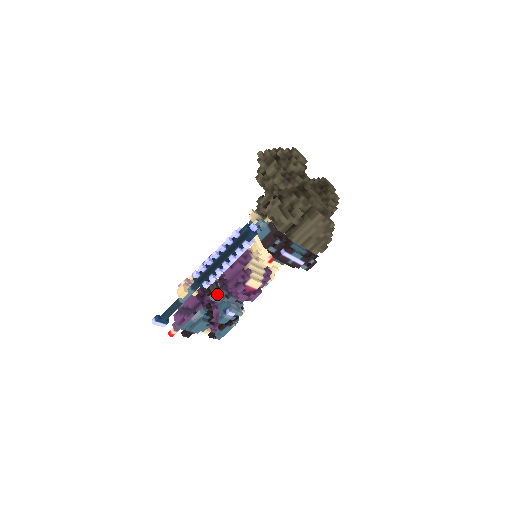
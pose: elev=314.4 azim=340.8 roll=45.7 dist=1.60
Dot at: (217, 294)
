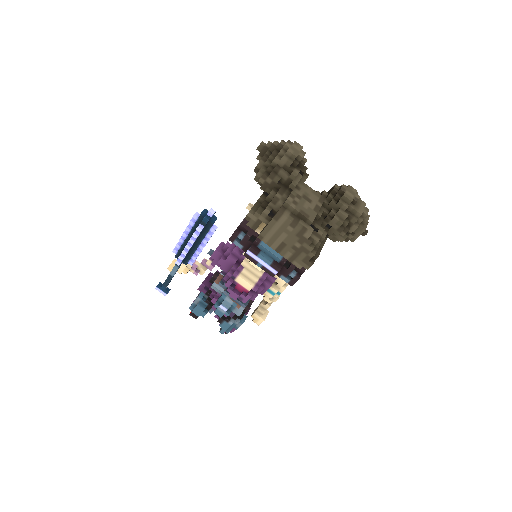
Dot at: (220, 284)
